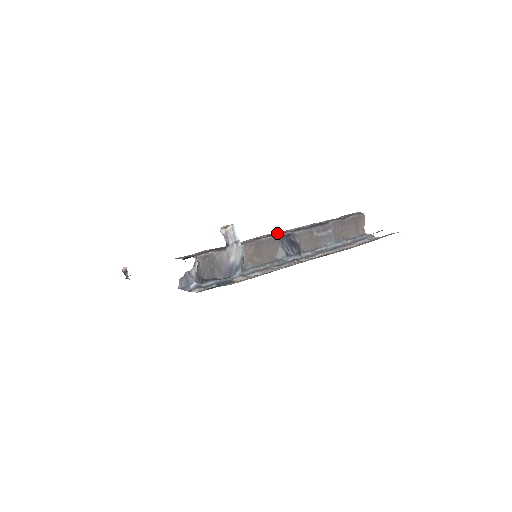
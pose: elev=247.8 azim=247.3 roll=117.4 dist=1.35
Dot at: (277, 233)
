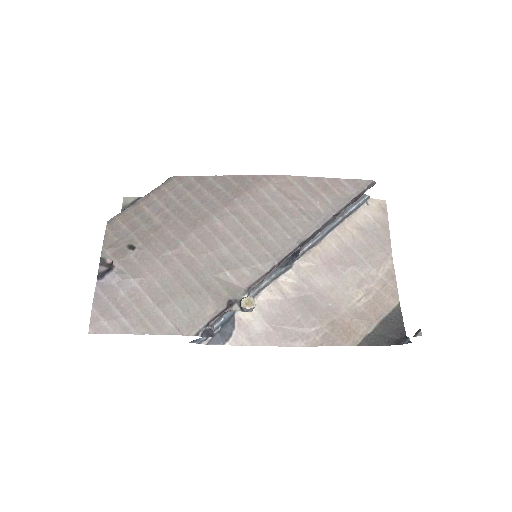
Dot at: (287, 255)
